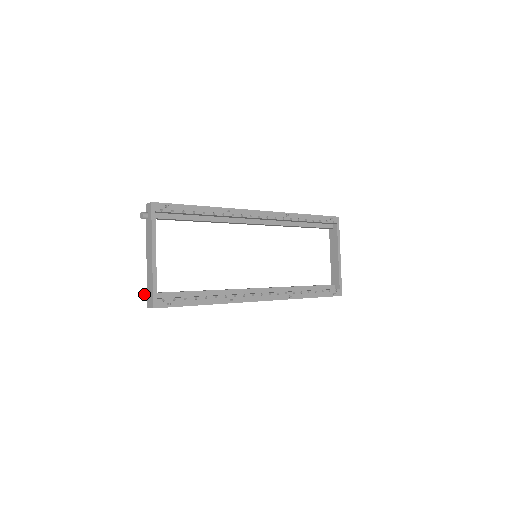
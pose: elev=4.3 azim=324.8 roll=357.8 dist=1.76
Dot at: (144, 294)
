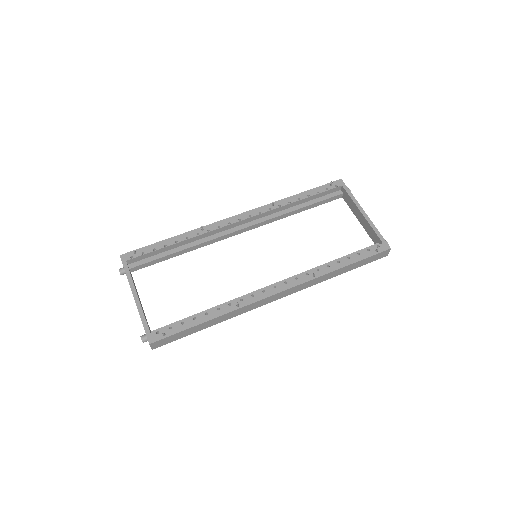
Dot at: occluded
